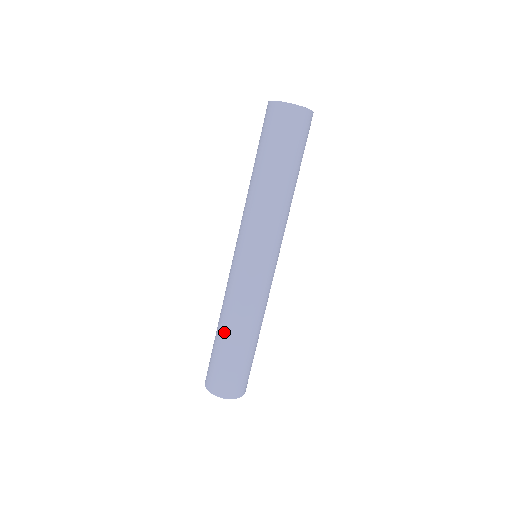
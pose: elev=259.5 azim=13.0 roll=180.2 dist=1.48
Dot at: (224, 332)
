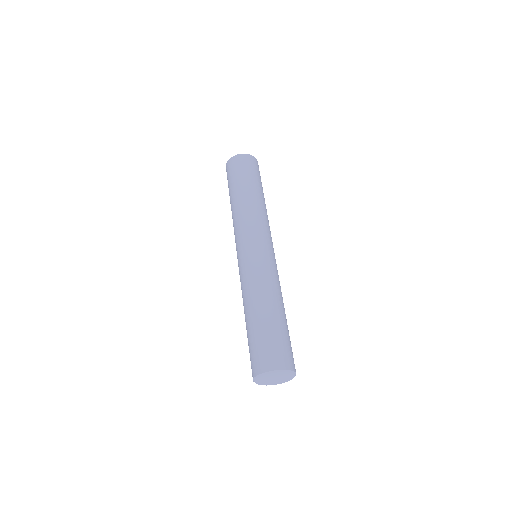
Dot at: (251, 313)
